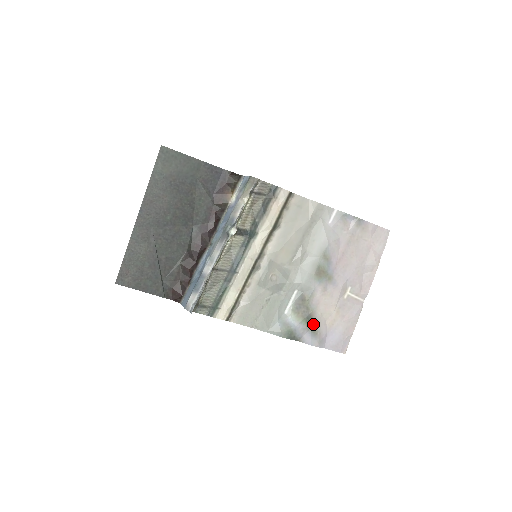
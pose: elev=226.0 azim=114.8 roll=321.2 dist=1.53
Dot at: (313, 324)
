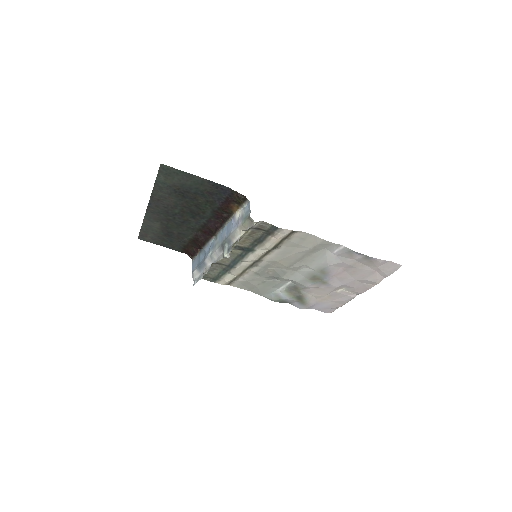
Dot at: (303, 300)
